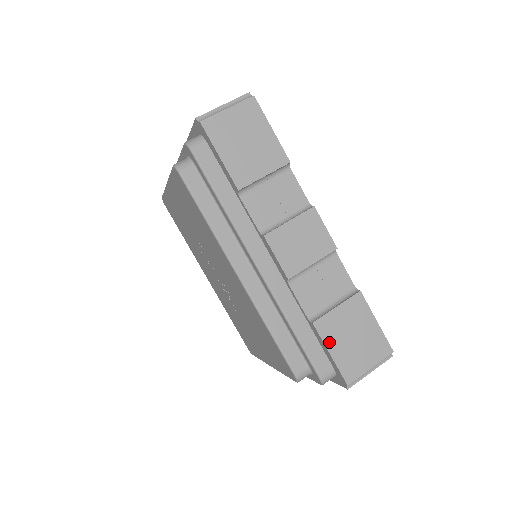
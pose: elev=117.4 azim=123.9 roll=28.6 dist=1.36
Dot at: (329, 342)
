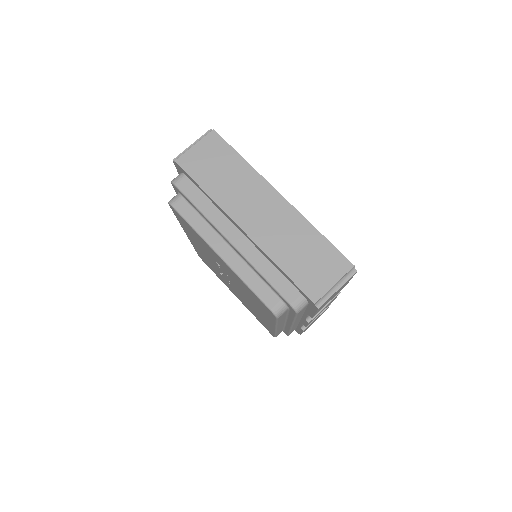
Dot at: occluded
